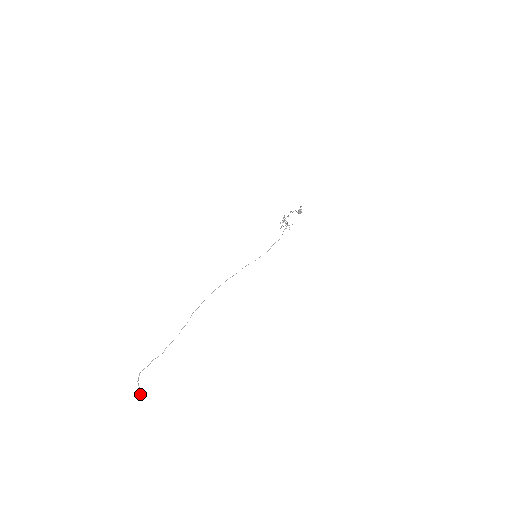
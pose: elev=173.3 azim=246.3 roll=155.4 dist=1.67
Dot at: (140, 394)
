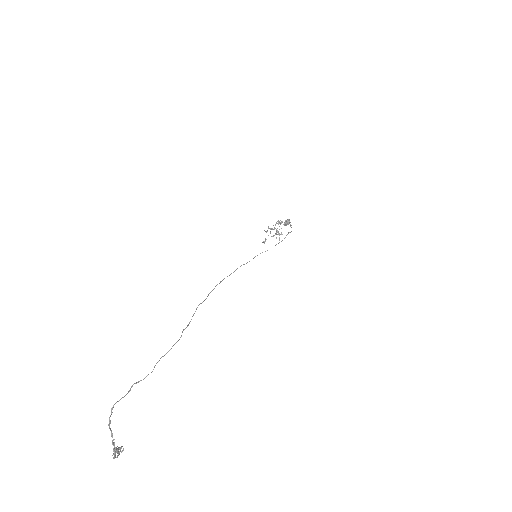
Dot at: (115, 453)
